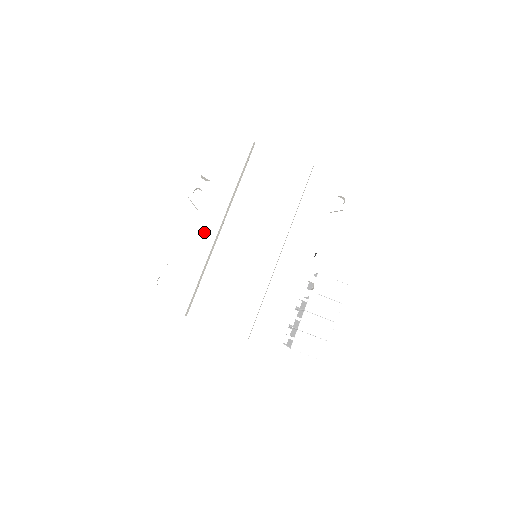
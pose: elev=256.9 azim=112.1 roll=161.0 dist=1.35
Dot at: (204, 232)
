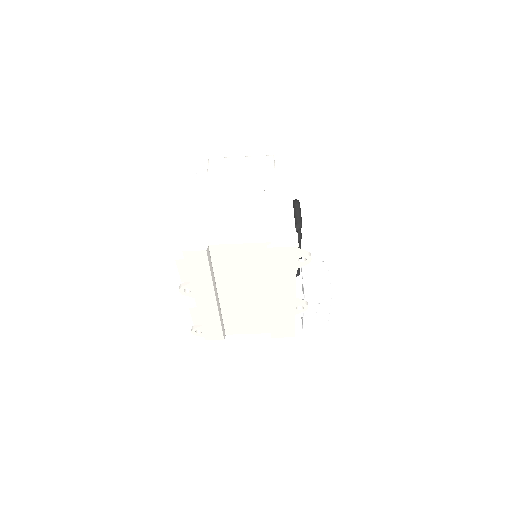
Dot at: (207, 306)
